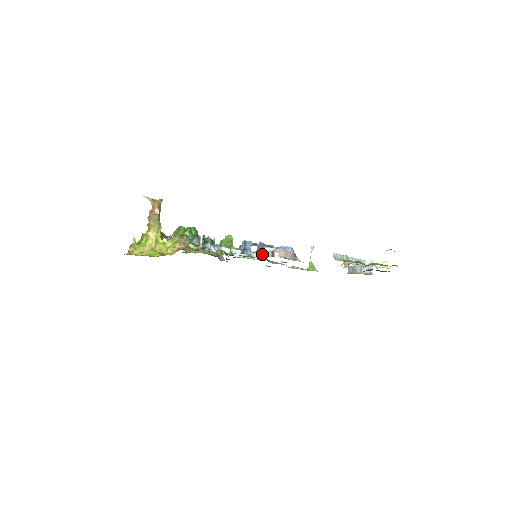
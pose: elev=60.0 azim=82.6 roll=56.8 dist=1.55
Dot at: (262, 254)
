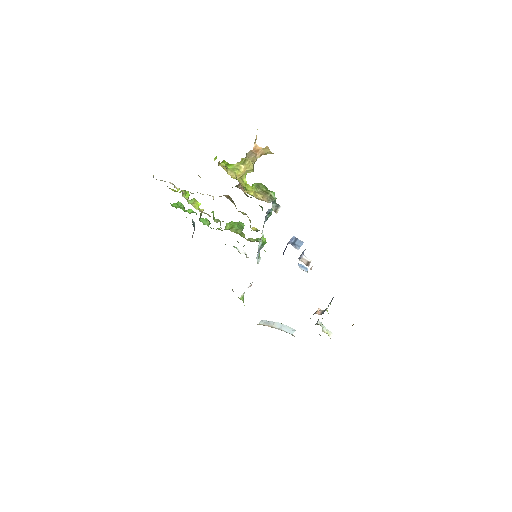
Dot at: (299, 258)
